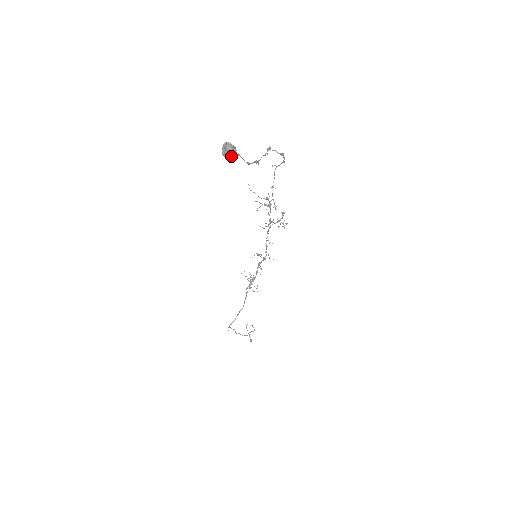
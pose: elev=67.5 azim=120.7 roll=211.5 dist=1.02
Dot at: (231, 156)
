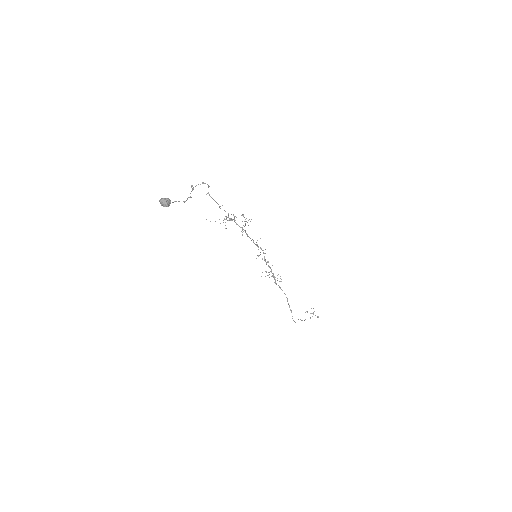
Dot at: (169, 204)
